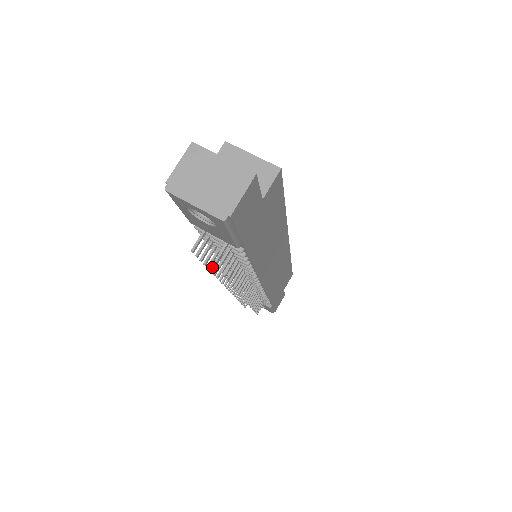
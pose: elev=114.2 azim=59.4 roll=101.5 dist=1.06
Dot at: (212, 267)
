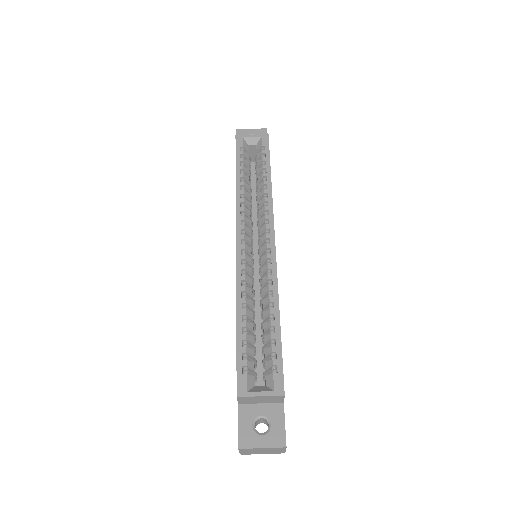
Dot at: occluded
